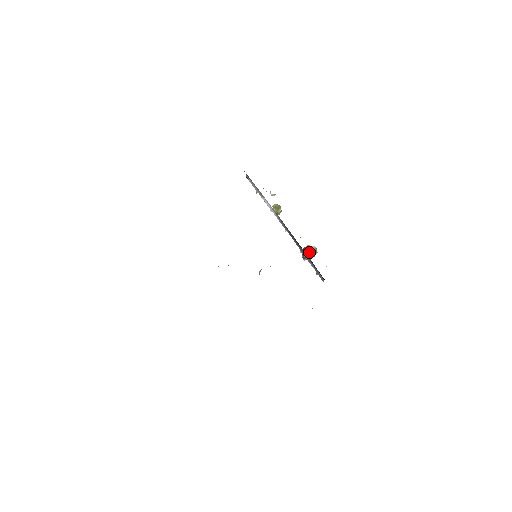
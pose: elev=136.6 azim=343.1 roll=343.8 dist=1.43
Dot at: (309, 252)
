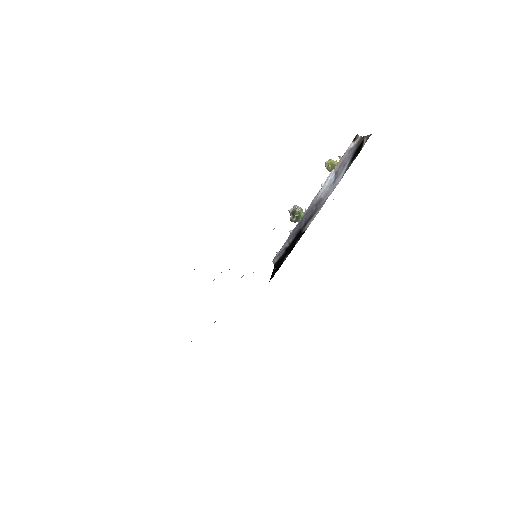
Dot at: (297, 221)
